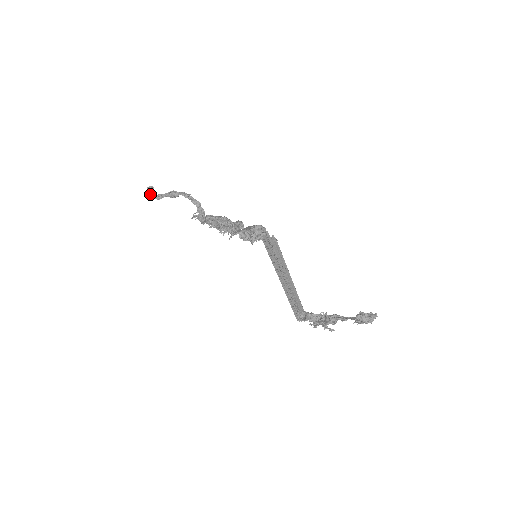
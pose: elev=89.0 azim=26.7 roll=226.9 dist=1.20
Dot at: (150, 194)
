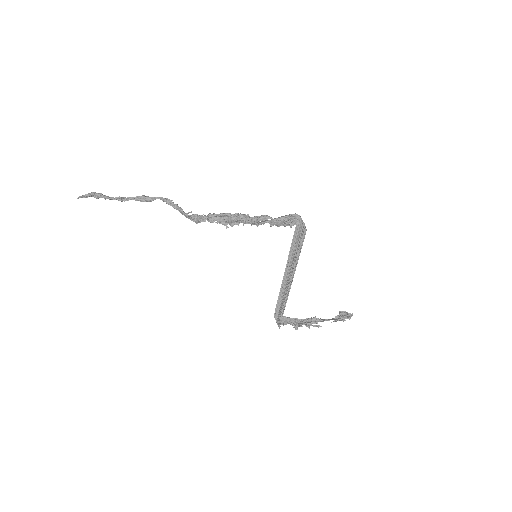
Dot at: occluded
